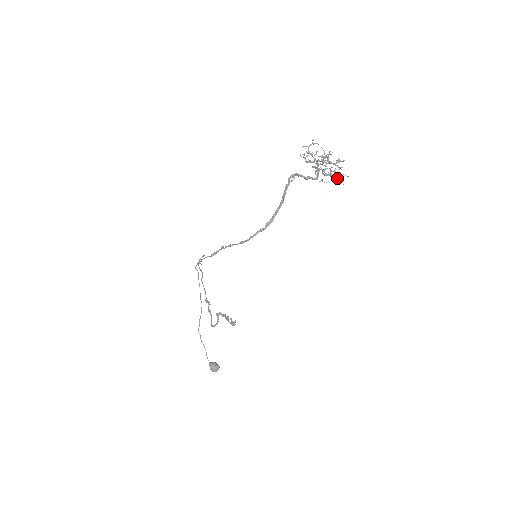
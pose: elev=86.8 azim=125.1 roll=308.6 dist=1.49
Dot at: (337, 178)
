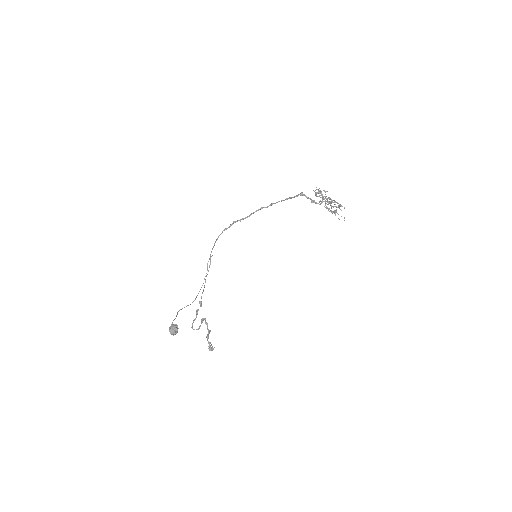
Dot at: occluded
